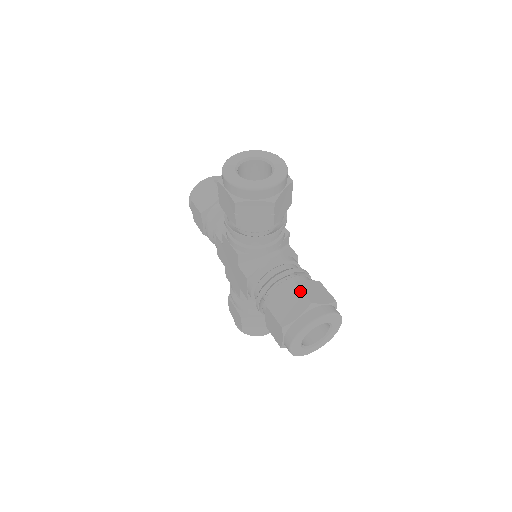
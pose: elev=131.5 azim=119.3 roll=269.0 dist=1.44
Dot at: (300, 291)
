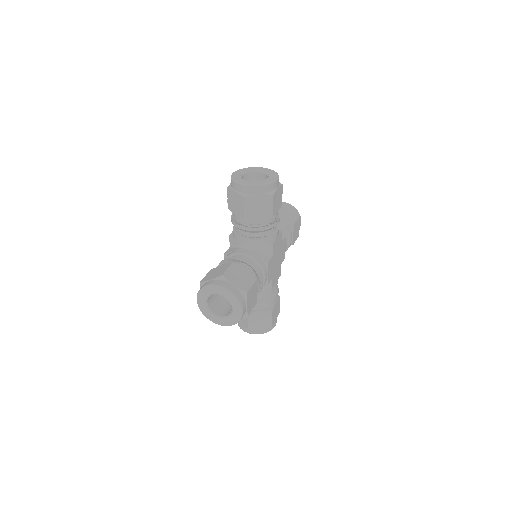
Dot at: (227, 267)
